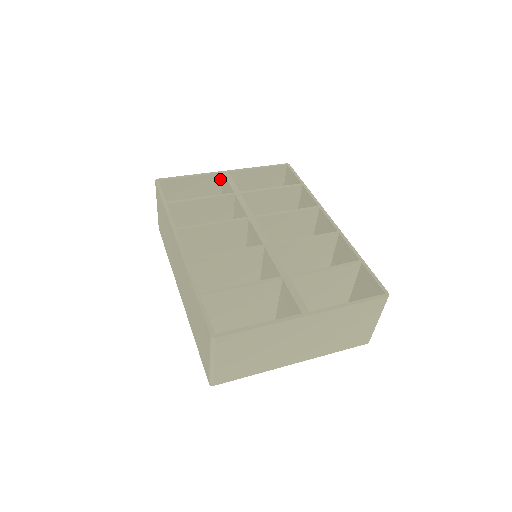
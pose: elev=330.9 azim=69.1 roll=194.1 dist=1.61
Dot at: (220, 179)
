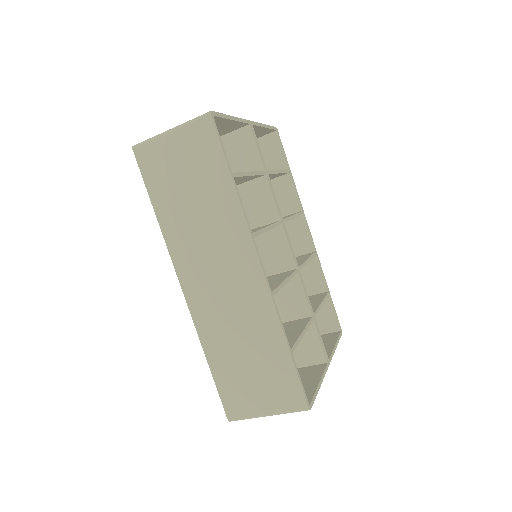
Dot at: (239, 127)
